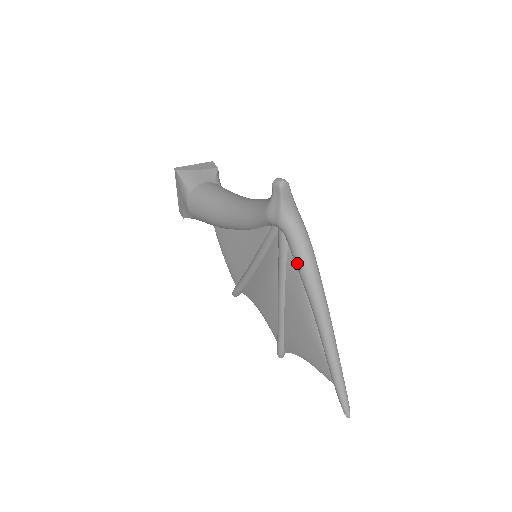
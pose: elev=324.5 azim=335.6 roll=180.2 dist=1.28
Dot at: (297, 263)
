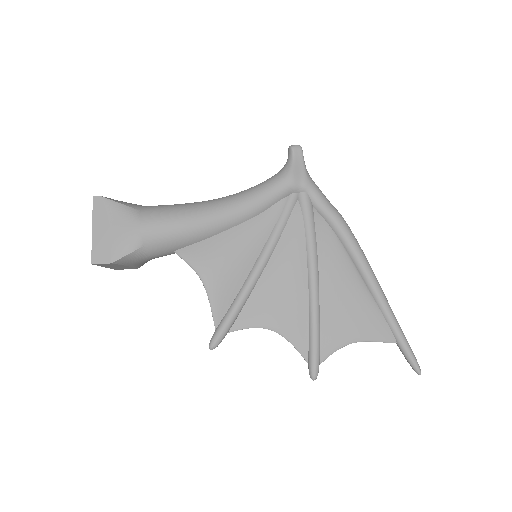
Dot at: (333, 215)
